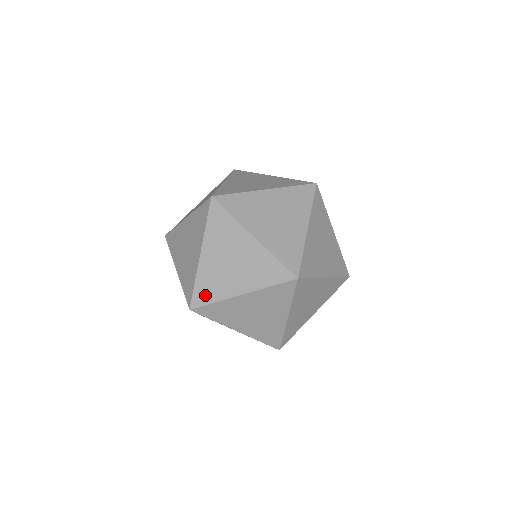
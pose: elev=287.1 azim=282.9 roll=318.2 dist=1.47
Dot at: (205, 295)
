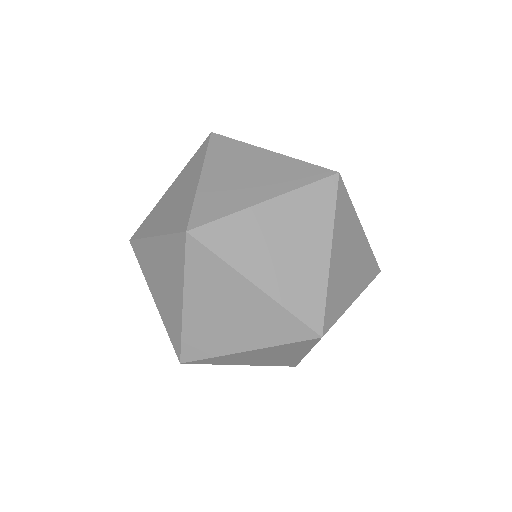
Dot at: (198, 349)
